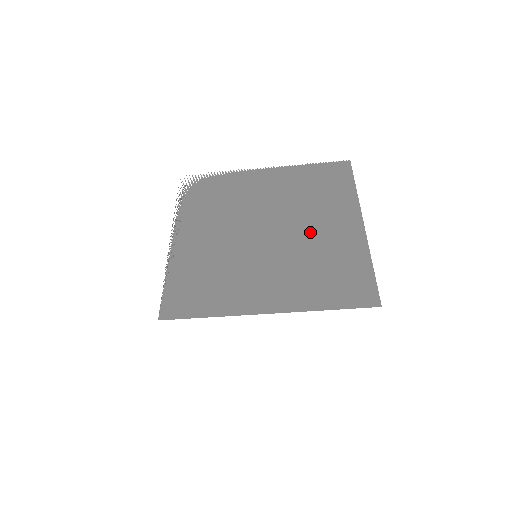
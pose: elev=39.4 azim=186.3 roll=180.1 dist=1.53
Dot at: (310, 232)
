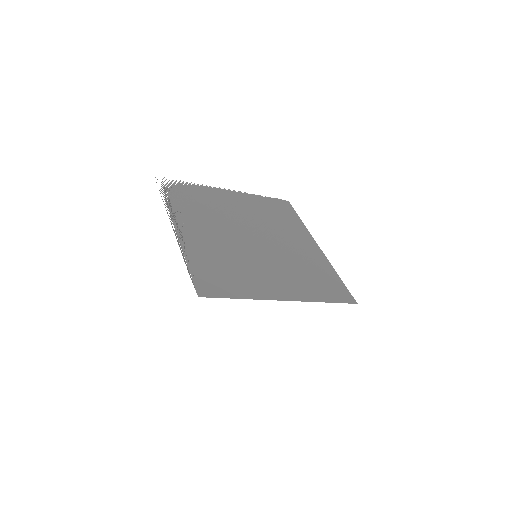
Dot at: (287, 245)
